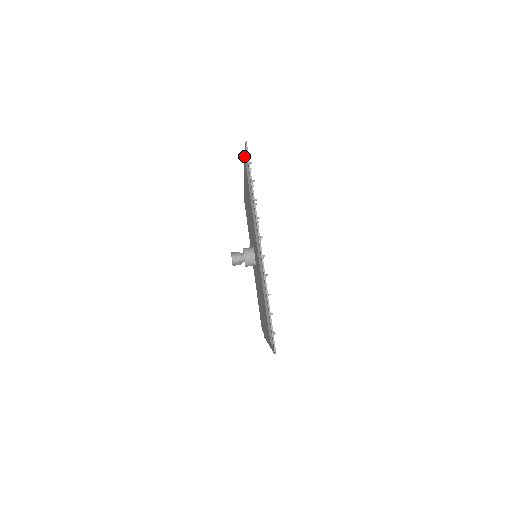
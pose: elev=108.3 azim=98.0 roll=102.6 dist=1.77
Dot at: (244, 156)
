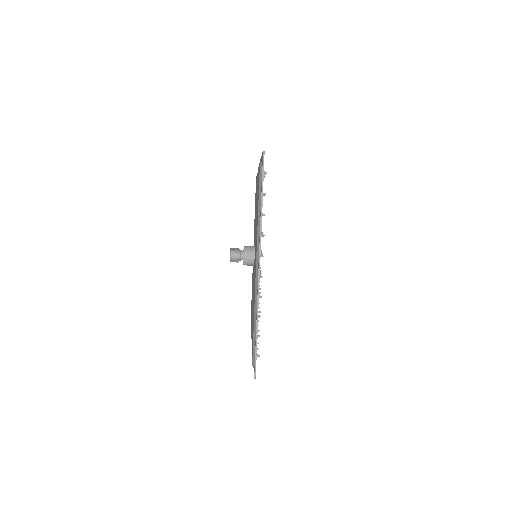
Dot at: occluded
